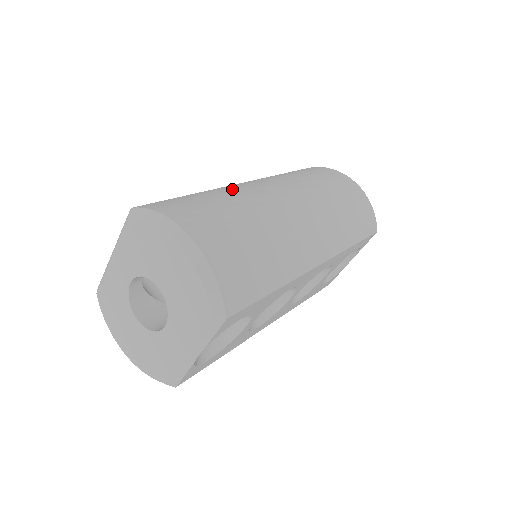
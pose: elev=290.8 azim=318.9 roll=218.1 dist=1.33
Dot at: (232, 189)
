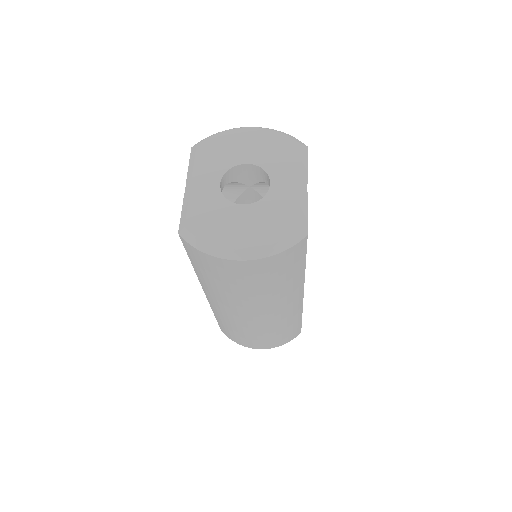
Dot at: occluded
